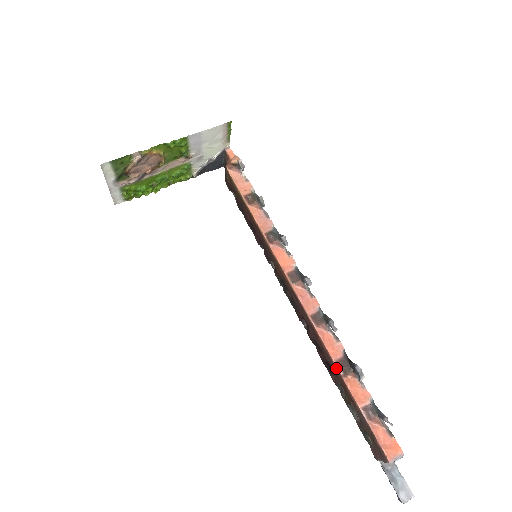
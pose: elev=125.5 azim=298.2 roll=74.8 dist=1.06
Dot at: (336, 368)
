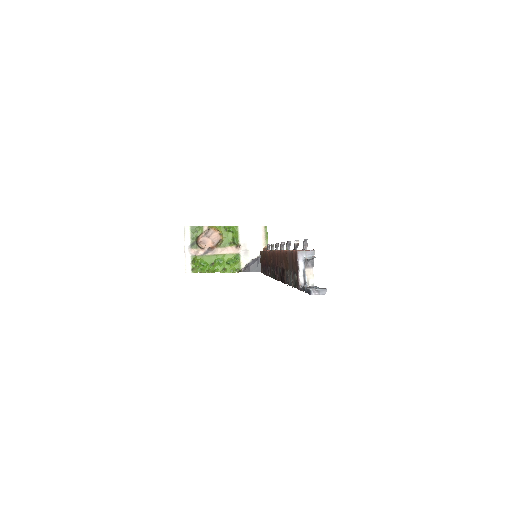
Dot at: (281, 252)
